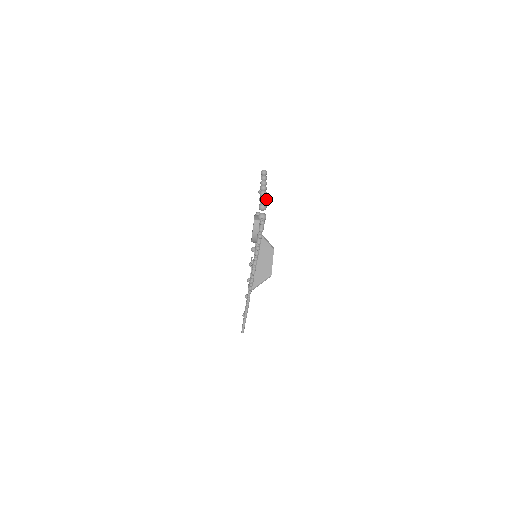
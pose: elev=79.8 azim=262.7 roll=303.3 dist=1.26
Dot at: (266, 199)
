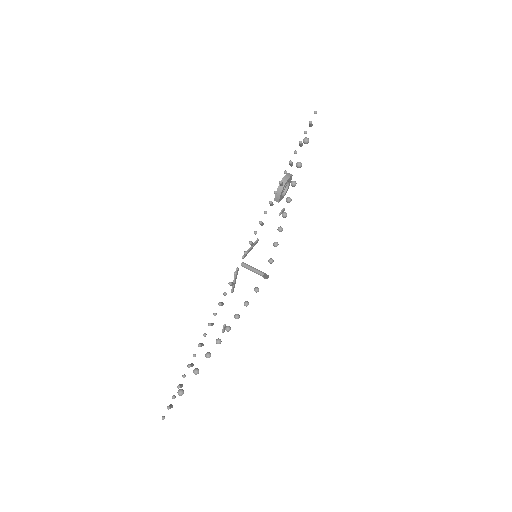
Dot at: occluded
